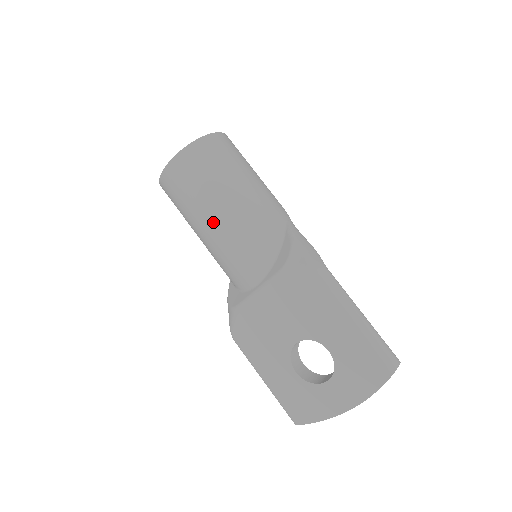
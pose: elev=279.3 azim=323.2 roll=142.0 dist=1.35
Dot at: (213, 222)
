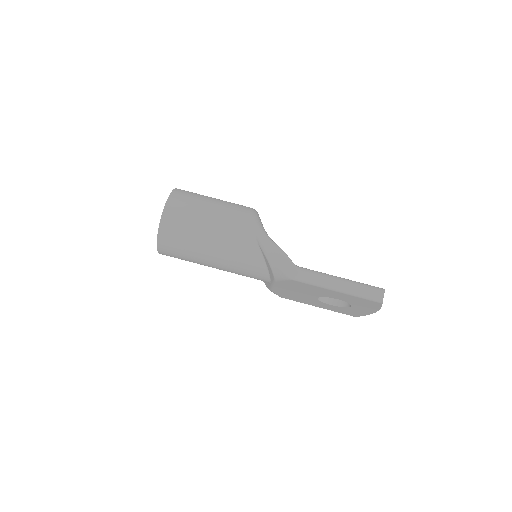
Dot at: (214, 267)
